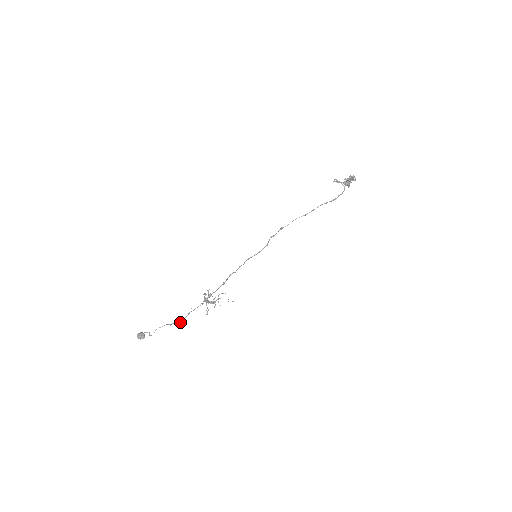
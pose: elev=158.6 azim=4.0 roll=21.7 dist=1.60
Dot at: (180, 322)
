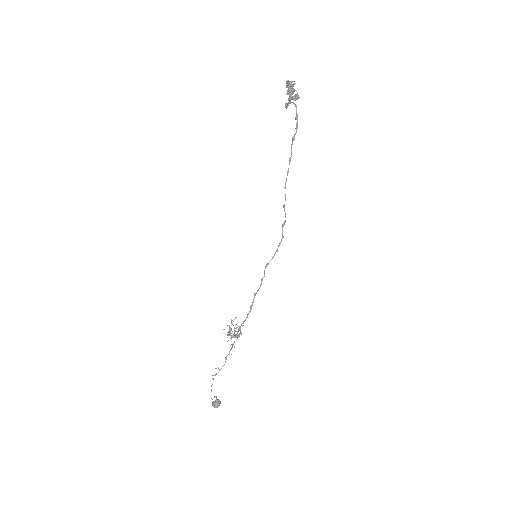
Dot at: occluded
